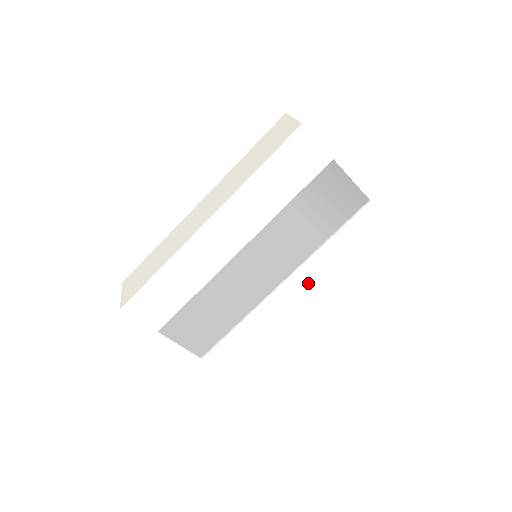
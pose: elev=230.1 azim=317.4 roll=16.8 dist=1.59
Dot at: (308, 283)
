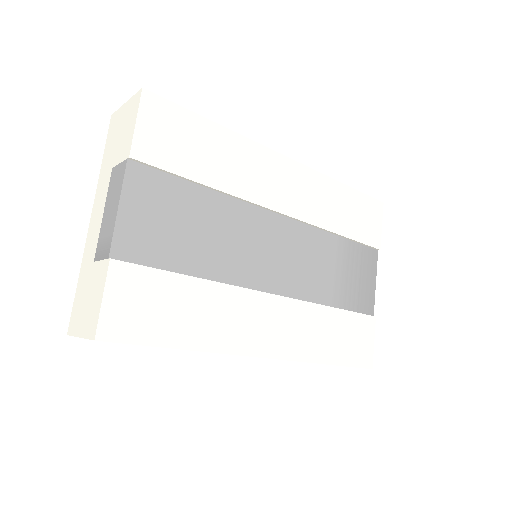
Dot at: (289, 328)
